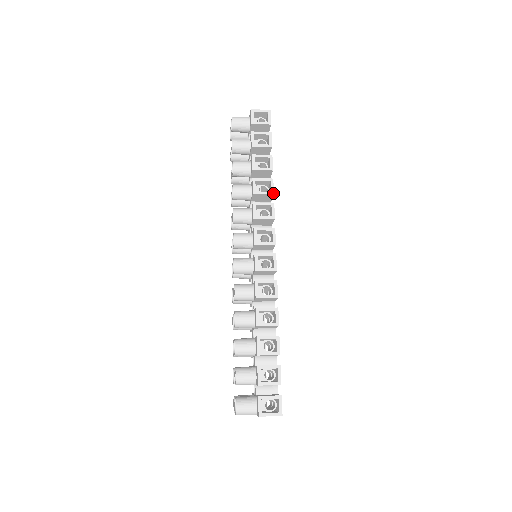
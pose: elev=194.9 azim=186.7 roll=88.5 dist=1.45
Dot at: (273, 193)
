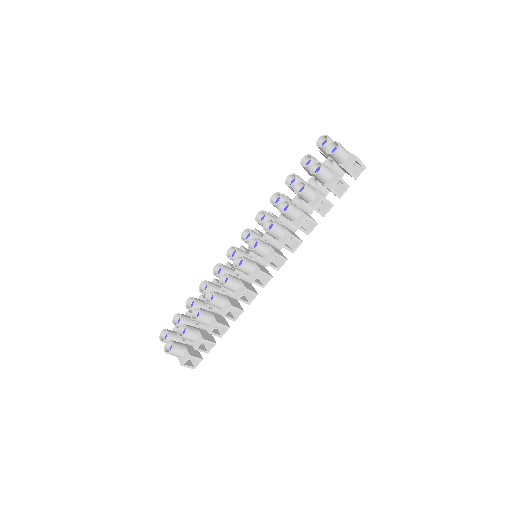
Dot at: occluded
